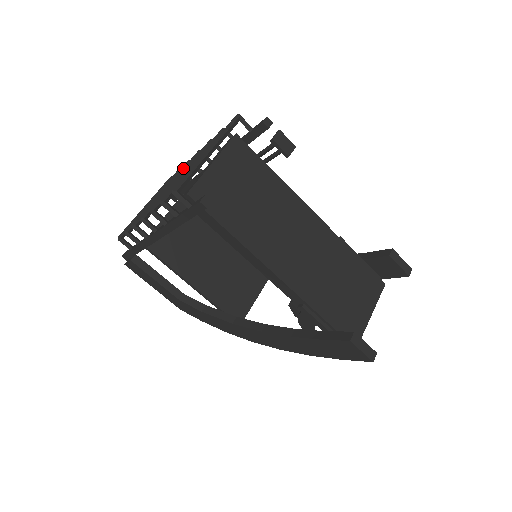
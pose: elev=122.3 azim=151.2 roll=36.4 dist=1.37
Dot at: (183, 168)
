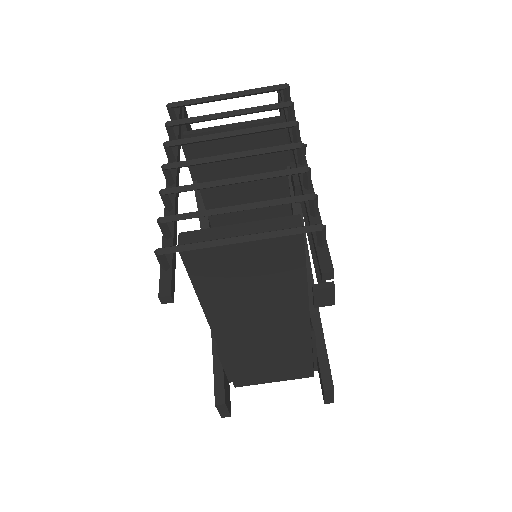
Dot at: (261, 149)
